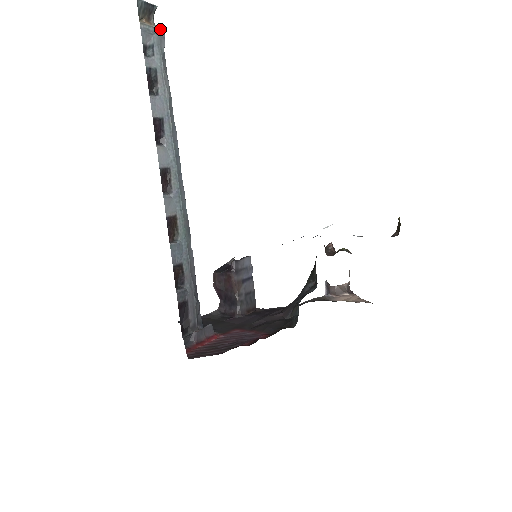
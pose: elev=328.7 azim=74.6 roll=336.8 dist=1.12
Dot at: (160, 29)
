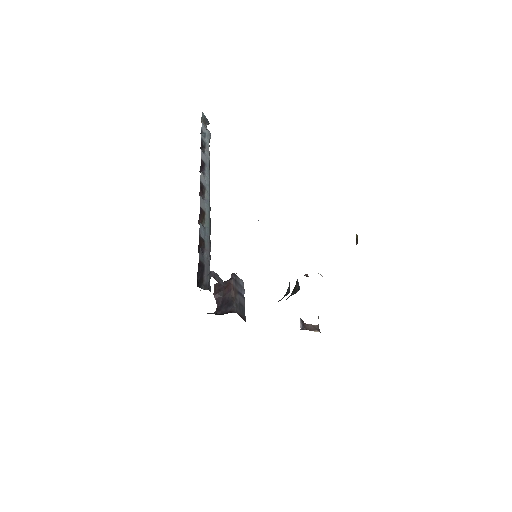
Dot at: (209, 132)
